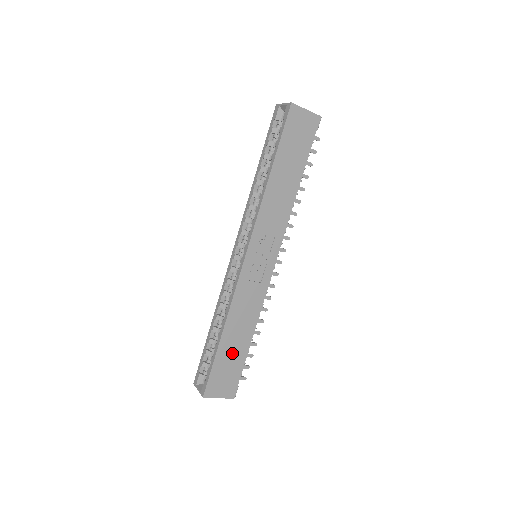
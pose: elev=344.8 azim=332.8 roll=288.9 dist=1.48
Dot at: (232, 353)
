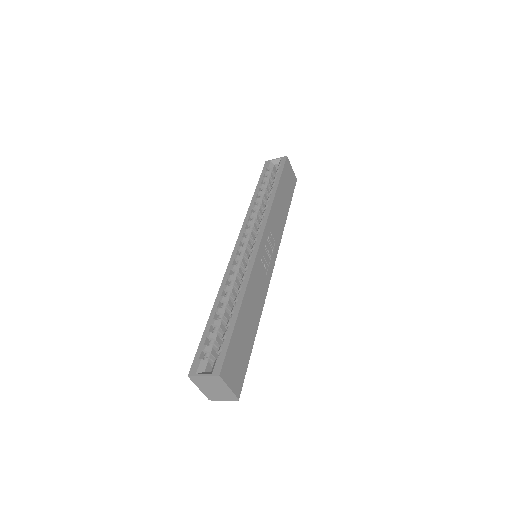
Dot at: (244, 335)
